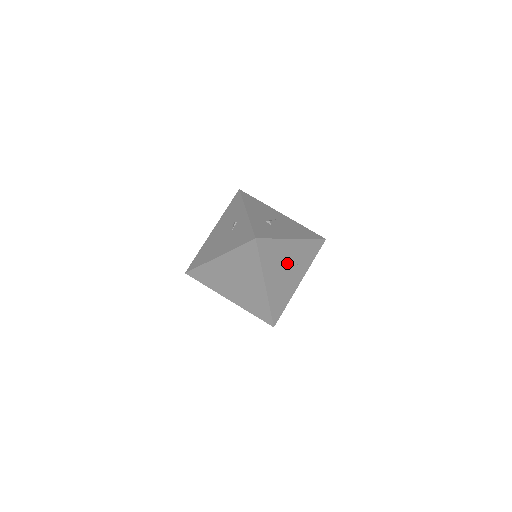
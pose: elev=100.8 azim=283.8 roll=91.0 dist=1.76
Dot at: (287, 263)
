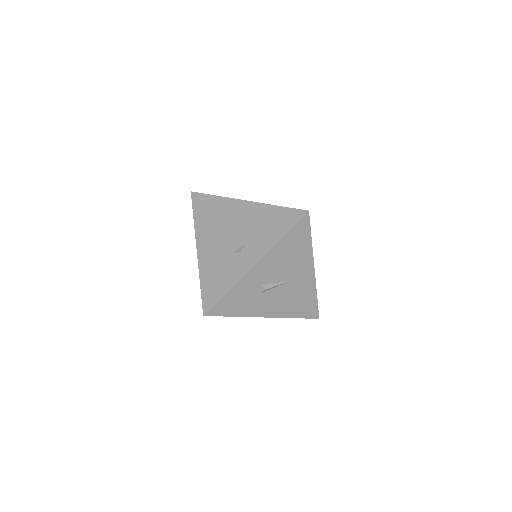
Dot at: occluded
